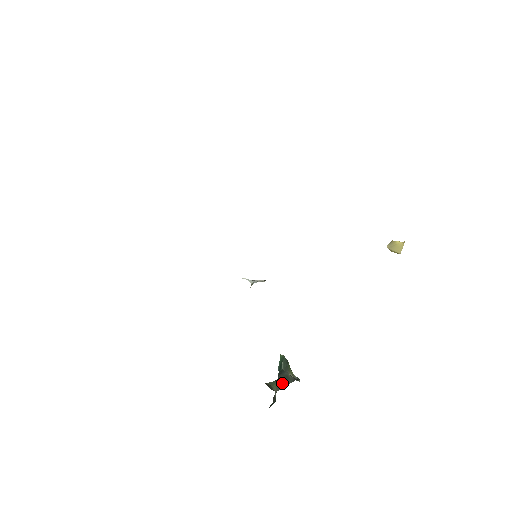
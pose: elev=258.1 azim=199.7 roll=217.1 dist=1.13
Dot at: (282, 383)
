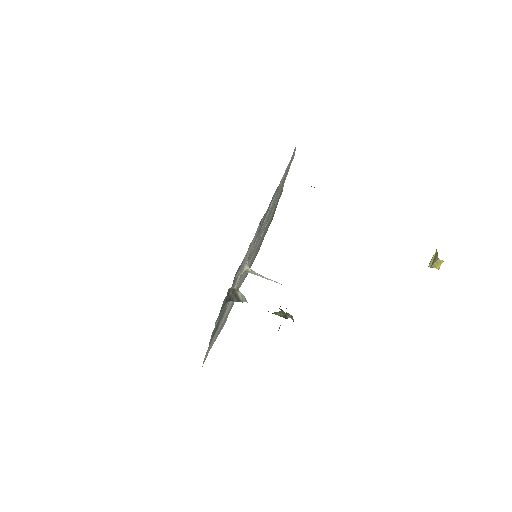
Dot at: occluded
